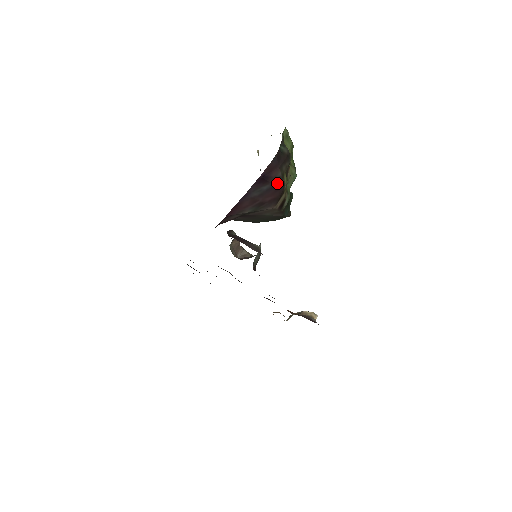
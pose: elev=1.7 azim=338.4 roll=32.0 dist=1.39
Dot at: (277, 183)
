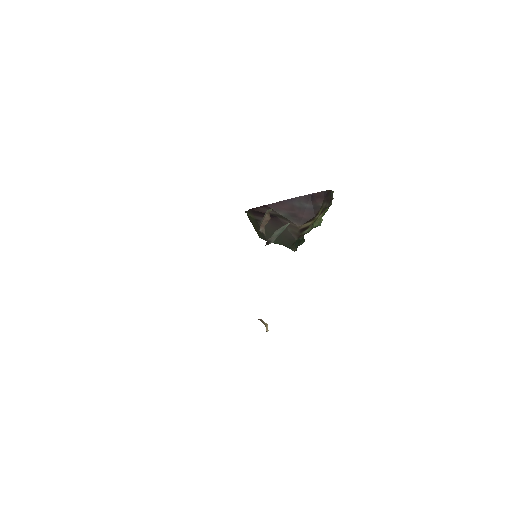
Dot at: (315, 209)
